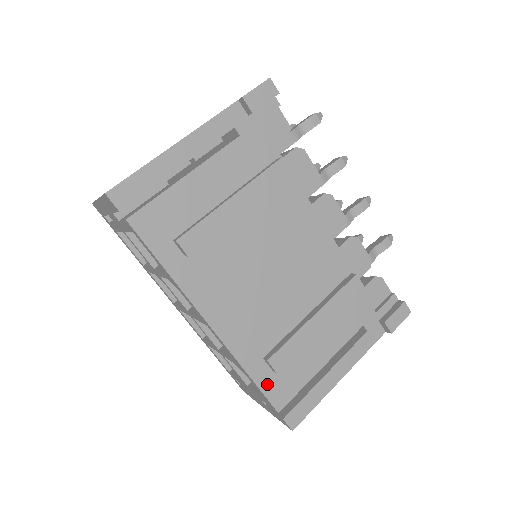
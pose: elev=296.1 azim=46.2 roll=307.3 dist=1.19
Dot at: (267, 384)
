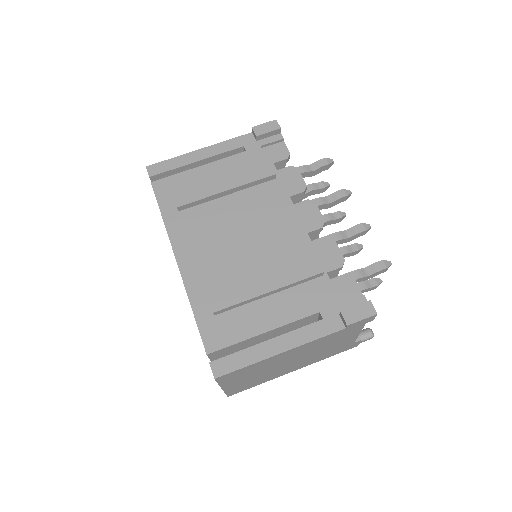
Dot at: (205, 324)
